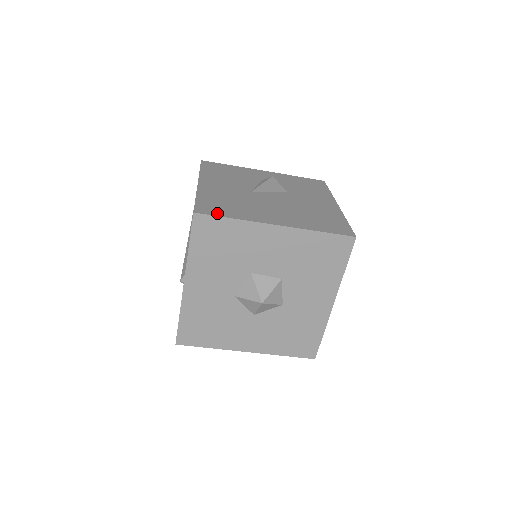
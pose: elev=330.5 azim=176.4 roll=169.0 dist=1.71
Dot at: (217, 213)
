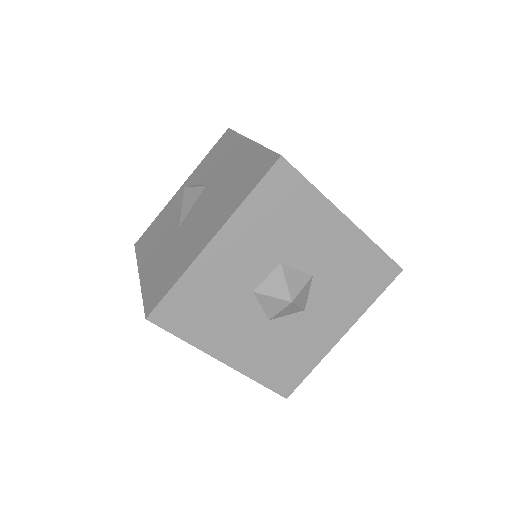
Dot at: (162, 294)
